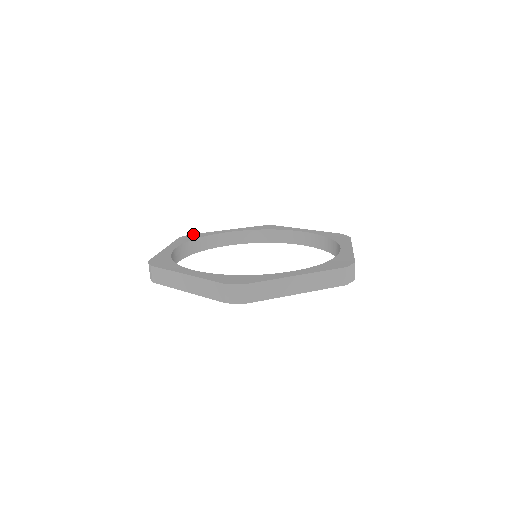
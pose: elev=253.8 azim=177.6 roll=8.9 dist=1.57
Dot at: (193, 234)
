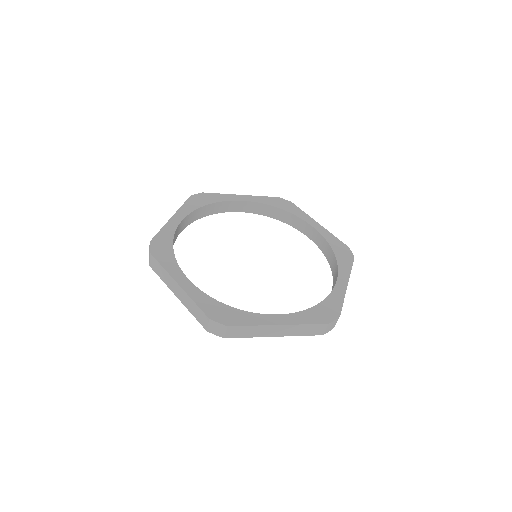
Dot at: (206, 193)
